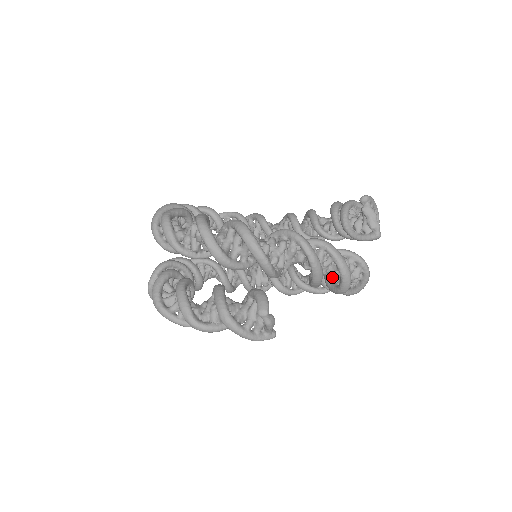
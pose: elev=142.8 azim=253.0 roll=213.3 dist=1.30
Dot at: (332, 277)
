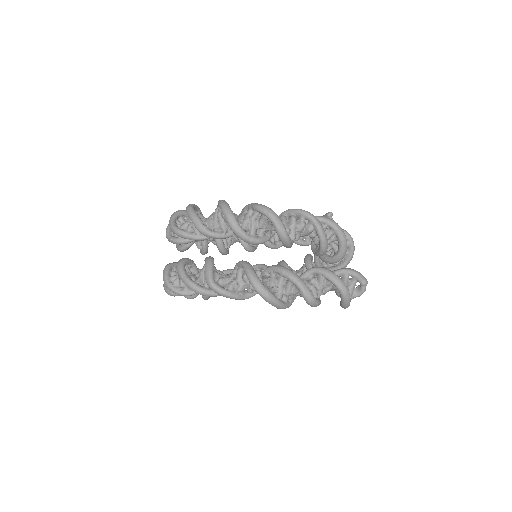
Dot at: occluded
